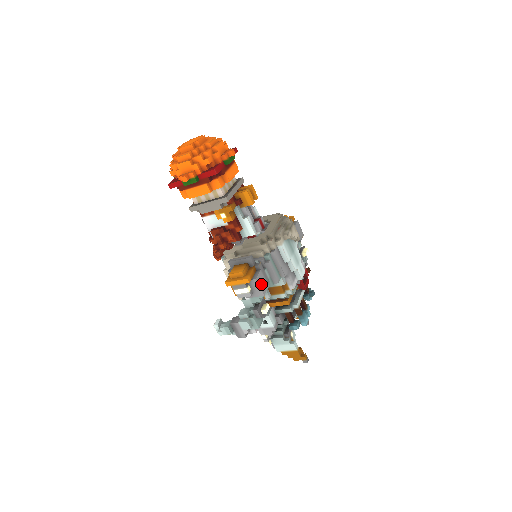
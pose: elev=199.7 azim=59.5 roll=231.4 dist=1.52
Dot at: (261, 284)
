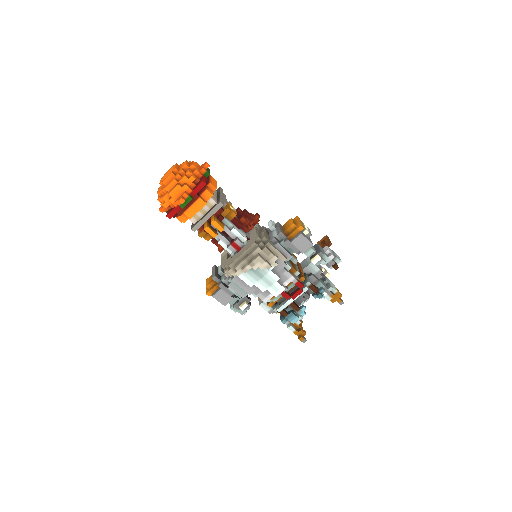
Dot at: (221, 299)
